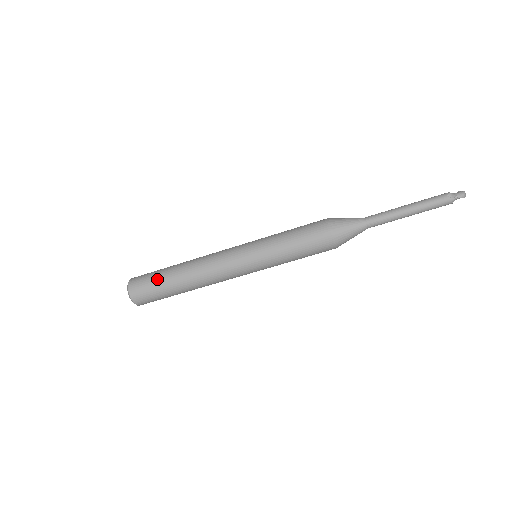
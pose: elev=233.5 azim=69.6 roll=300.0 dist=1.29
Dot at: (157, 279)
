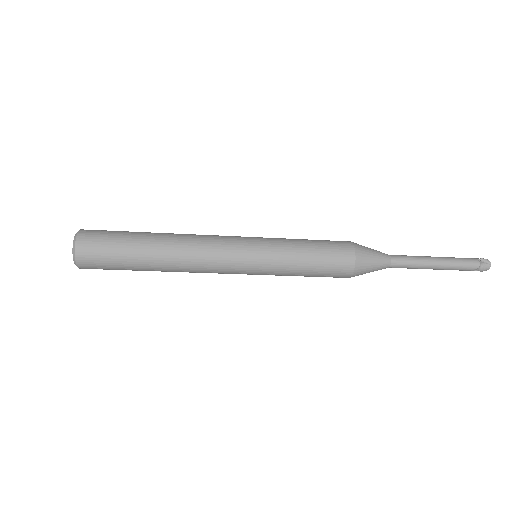
Dot at: (123, 268)
